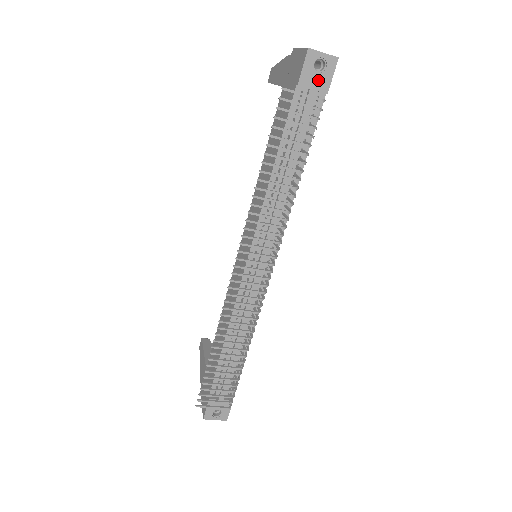
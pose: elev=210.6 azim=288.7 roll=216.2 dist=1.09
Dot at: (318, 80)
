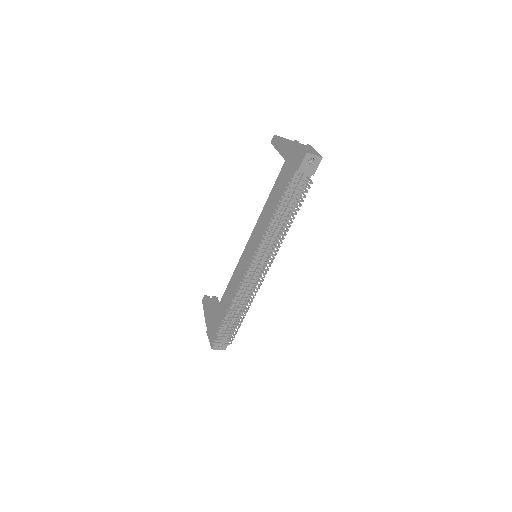
Dot at: (309, 168)
